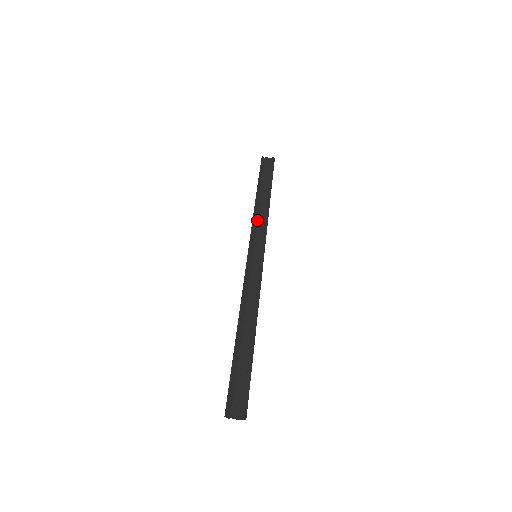
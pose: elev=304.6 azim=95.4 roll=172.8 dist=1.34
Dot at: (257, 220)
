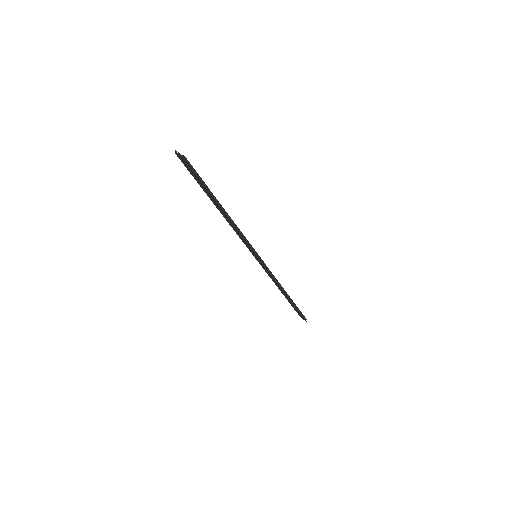
Dot at: occluded
